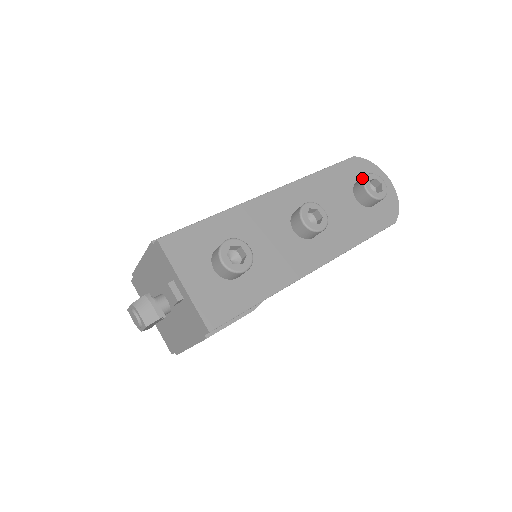
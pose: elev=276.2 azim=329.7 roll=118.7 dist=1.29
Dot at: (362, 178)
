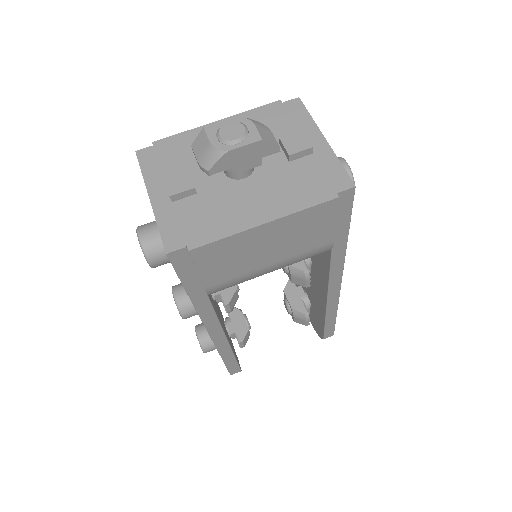
Dot at: occluded
